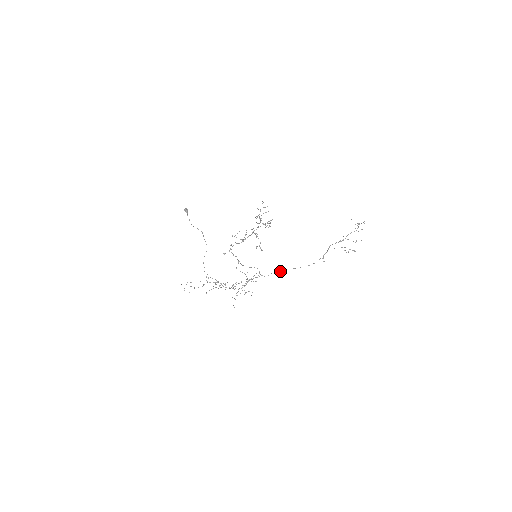
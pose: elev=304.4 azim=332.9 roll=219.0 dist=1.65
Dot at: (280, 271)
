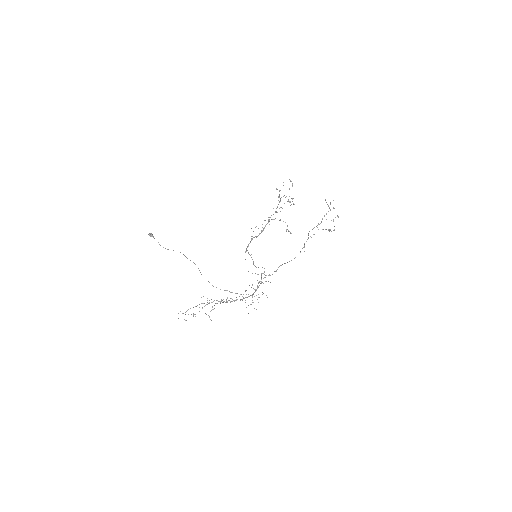
Dot at: occluded
